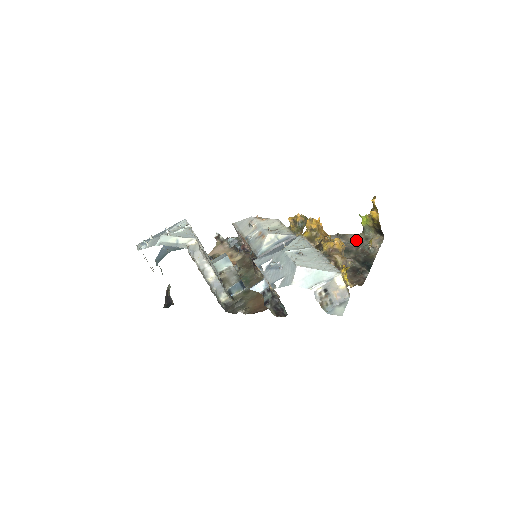
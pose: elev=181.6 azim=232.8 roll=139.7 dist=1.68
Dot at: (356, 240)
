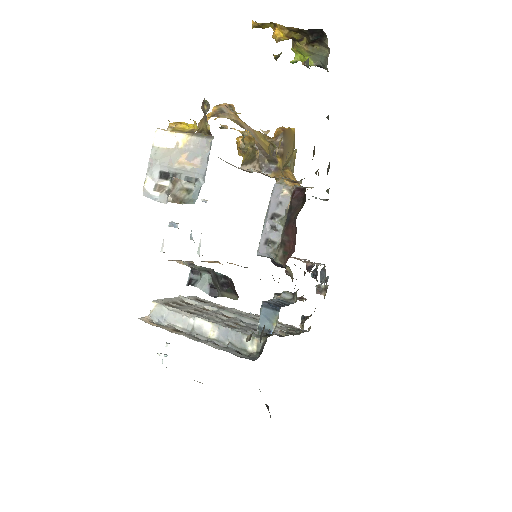
Dot at: occluded
